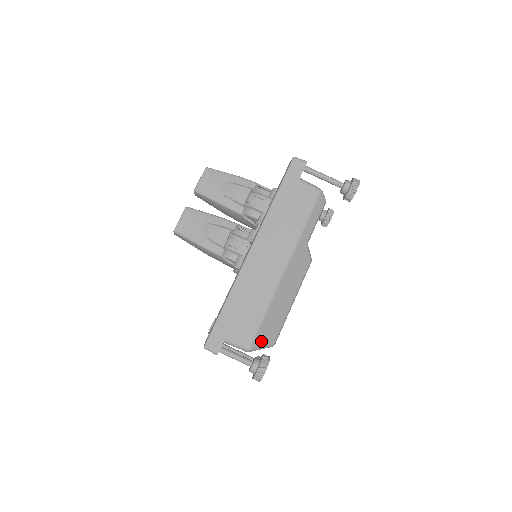
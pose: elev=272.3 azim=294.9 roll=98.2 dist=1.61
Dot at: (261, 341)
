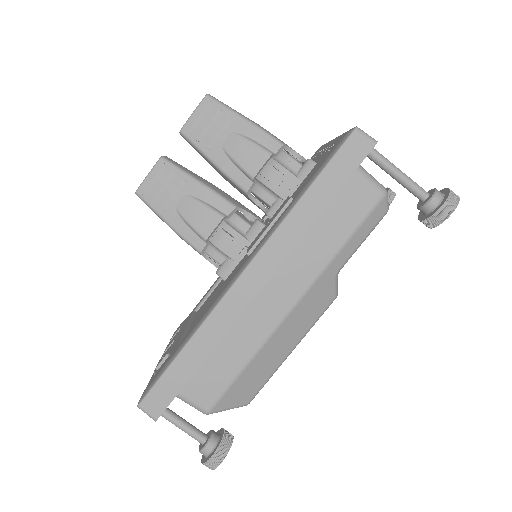
Dot at: (228, 403)
